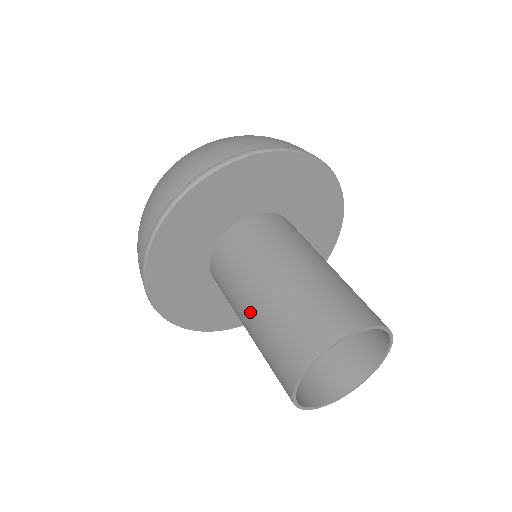
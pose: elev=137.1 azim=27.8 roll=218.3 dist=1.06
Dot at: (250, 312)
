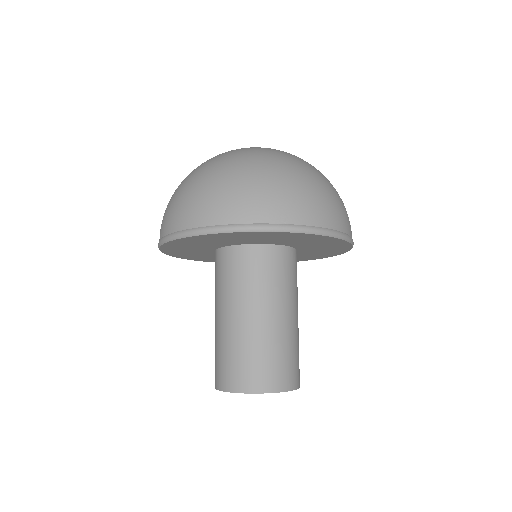
Dot at: (244, 320)
